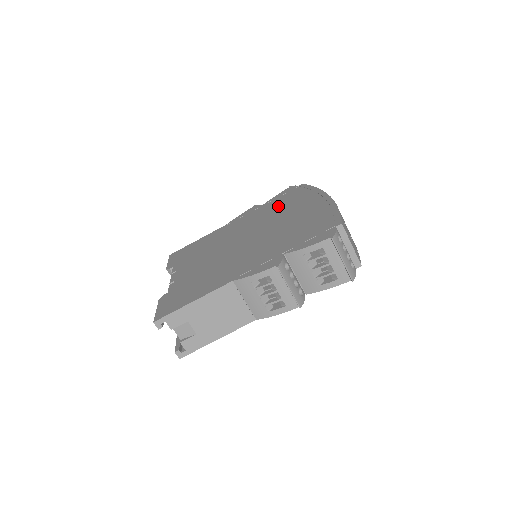
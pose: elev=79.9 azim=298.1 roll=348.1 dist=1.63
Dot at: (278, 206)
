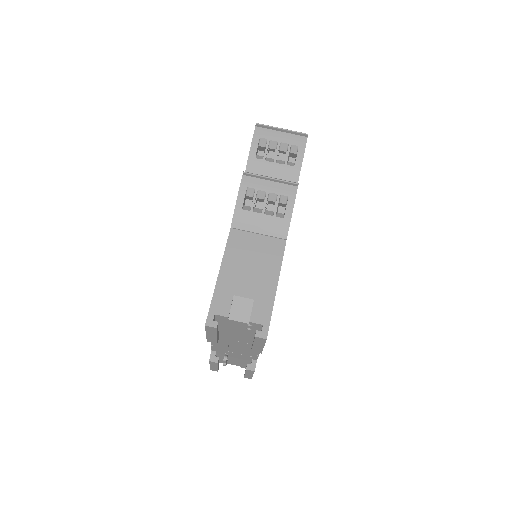
Dot at: occluded
